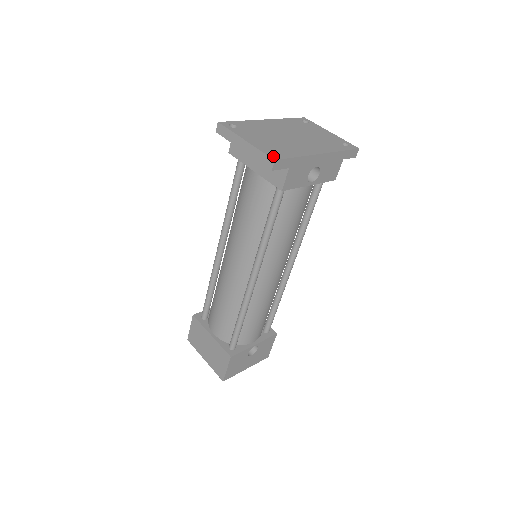
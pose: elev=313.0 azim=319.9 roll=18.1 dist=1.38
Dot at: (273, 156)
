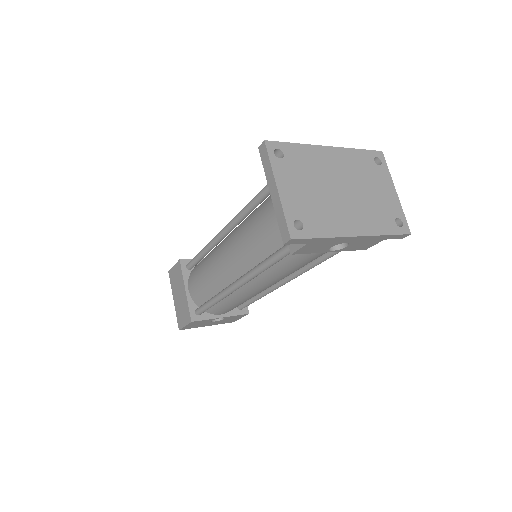
Dot at: (293, 230)
